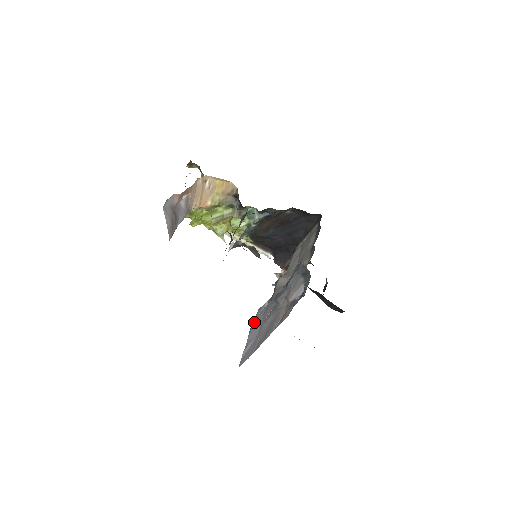
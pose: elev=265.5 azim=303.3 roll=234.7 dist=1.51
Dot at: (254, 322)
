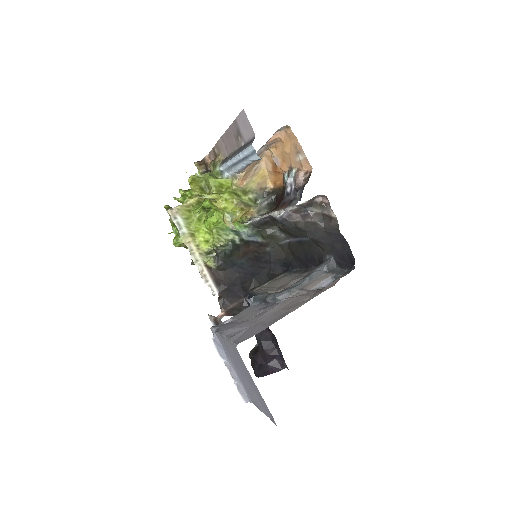
Dot at: (222, 328)
